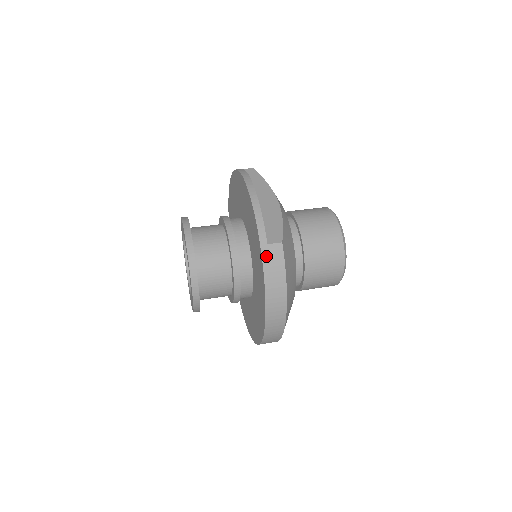
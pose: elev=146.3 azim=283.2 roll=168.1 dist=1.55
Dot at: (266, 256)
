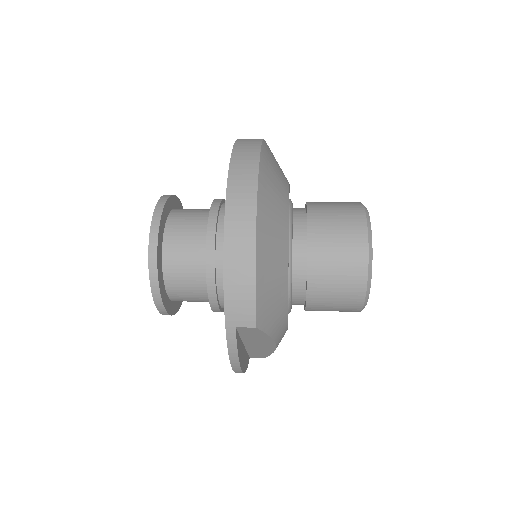
Dot at: (241, 140)
